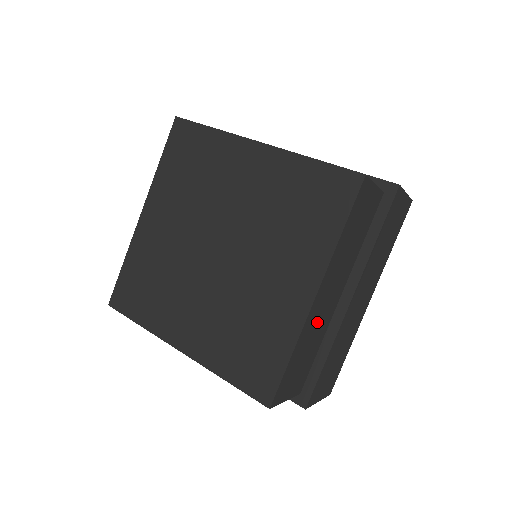
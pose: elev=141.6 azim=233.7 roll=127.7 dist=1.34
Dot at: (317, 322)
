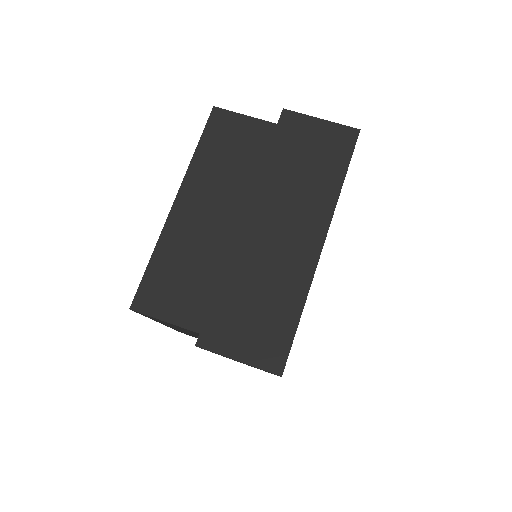
Dot at: (195, 237)
